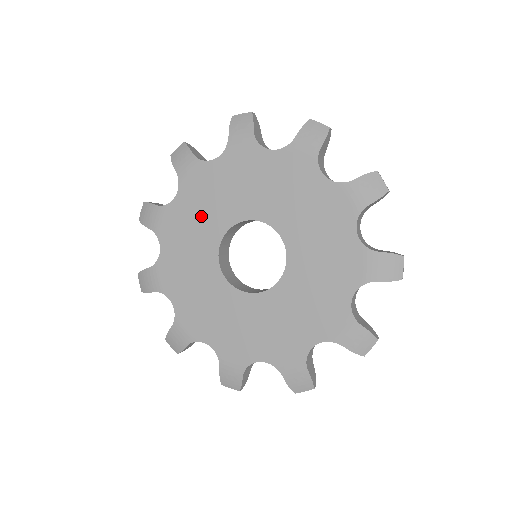
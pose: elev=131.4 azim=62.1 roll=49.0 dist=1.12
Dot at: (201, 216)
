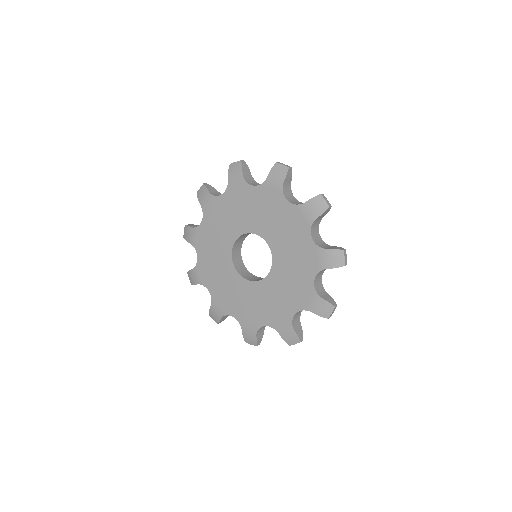
Dot at: (232, 216)
